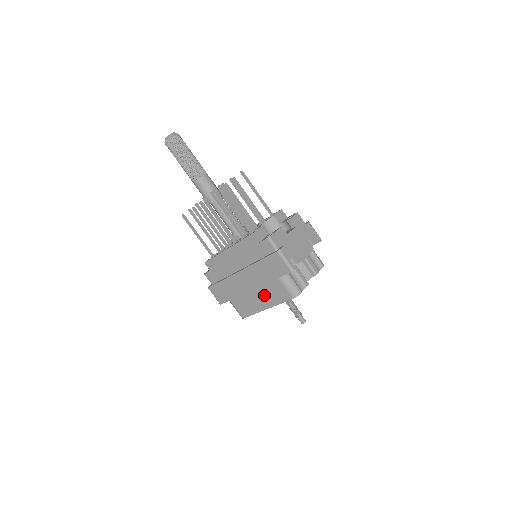
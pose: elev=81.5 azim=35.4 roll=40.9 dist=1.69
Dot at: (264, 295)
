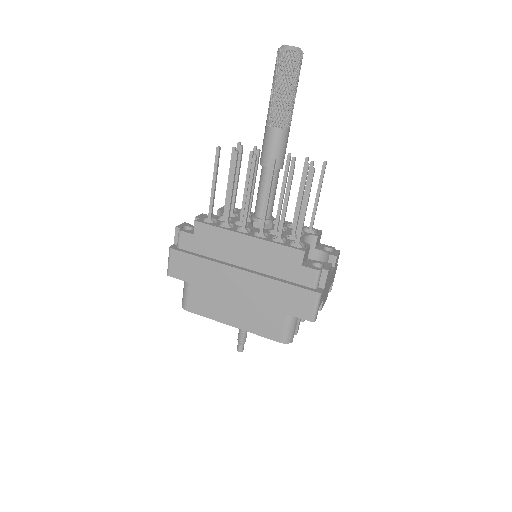
Dot at: (246, 313)
